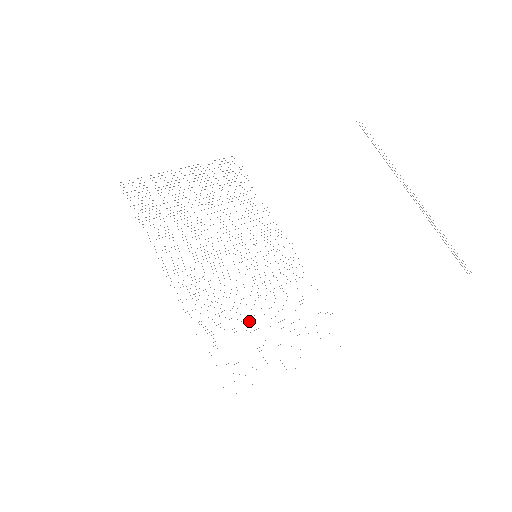
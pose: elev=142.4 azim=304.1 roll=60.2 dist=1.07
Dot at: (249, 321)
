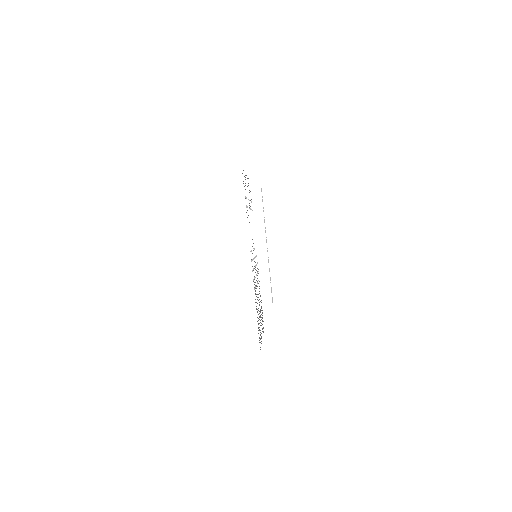
Dot at: occluded
